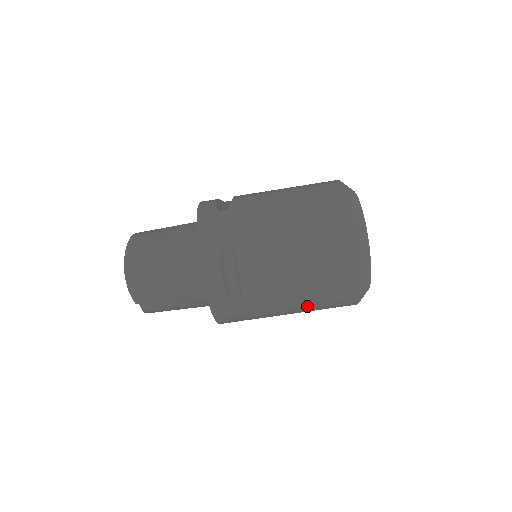
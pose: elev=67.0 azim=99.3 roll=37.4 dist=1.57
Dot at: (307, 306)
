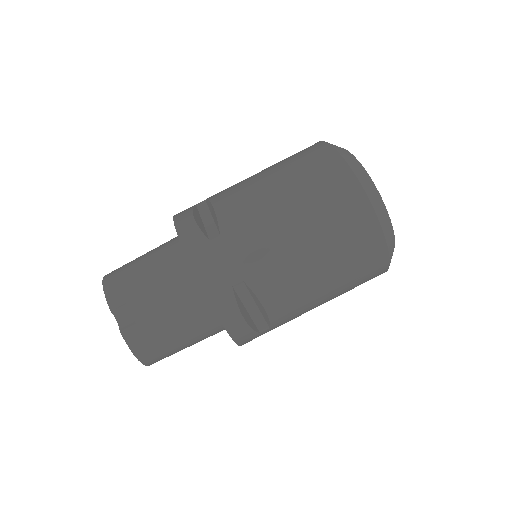
Dot at: (303, 220)
